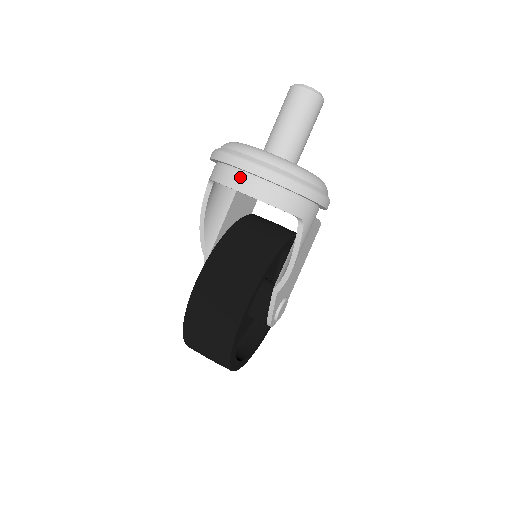
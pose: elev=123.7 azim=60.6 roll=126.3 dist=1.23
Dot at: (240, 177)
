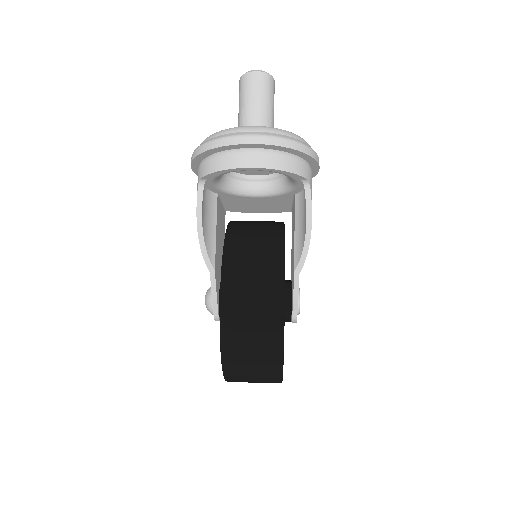
Dot at: (242, 155)
